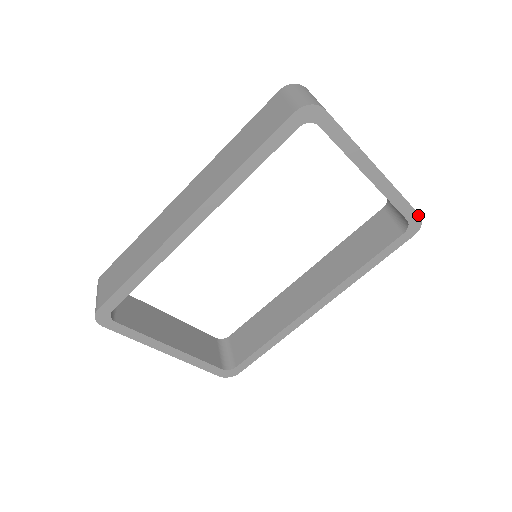
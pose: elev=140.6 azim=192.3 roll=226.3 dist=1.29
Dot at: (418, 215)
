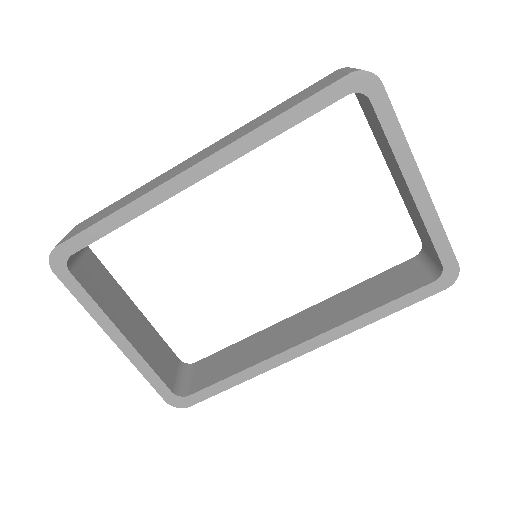
Dot at: (456, 263)
